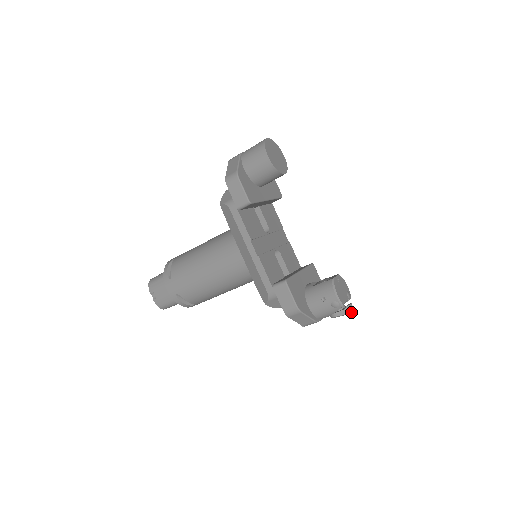
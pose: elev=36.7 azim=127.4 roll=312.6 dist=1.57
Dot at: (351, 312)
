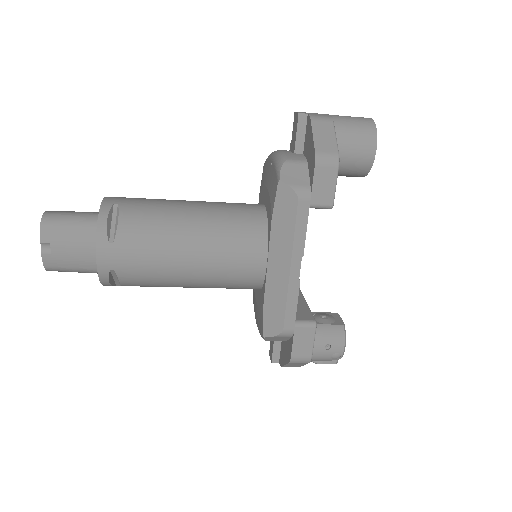
Dot at: (337, 362)
